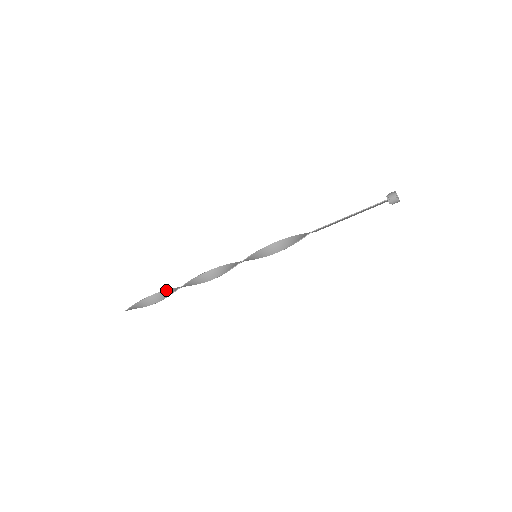
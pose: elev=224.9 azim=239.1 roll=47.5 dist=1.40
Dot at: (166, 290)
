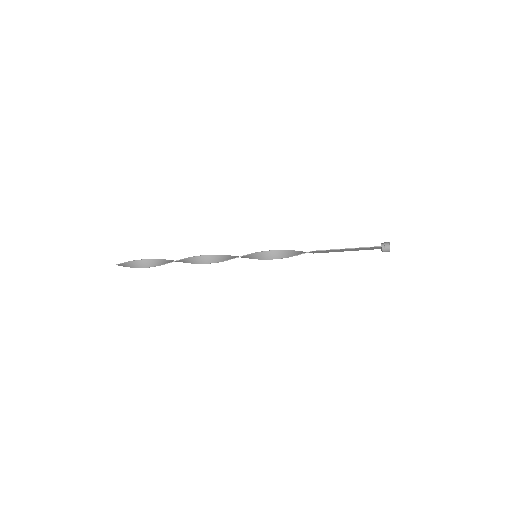
Dot at: (162, 259)
